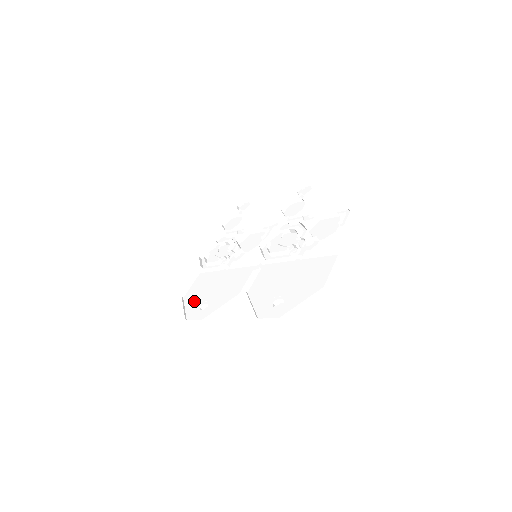
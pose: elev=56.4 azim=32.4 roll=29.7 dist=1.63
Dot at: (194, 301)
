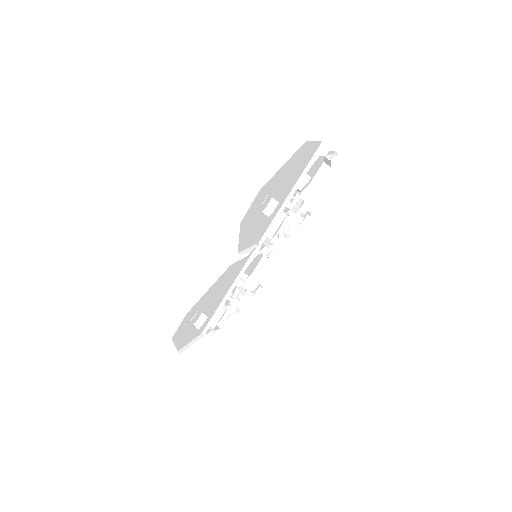
Dot at: occluded
